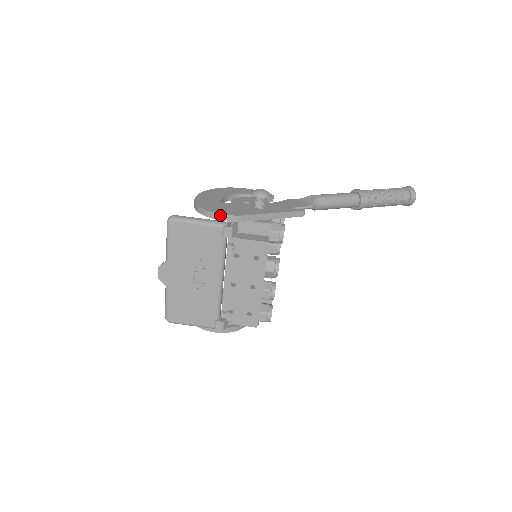
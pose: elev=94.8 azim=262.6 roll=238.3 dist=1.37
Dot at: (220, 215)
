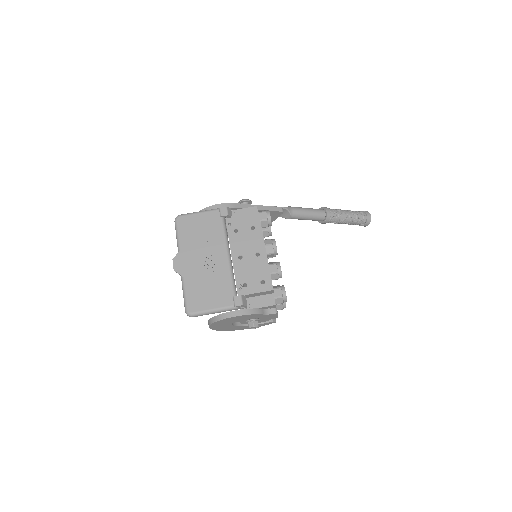
Dot at: (215, 205)
